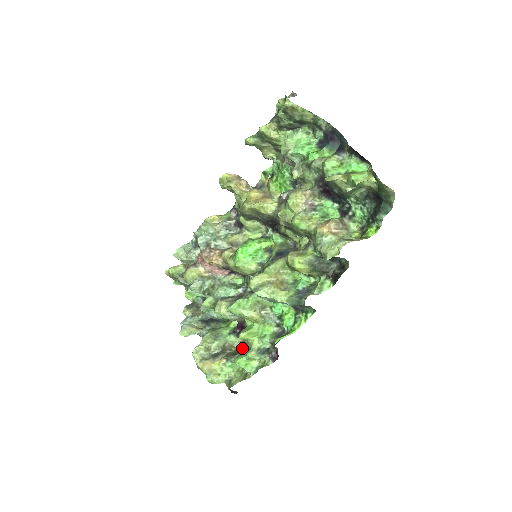
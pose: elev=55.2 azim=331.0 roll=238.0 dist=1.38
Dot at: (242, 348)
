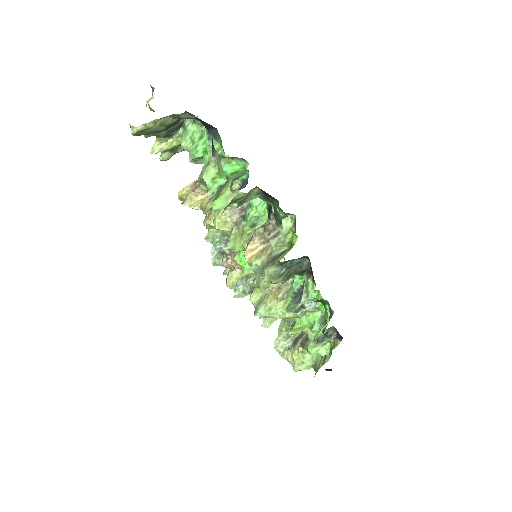
Dot at: occluded
